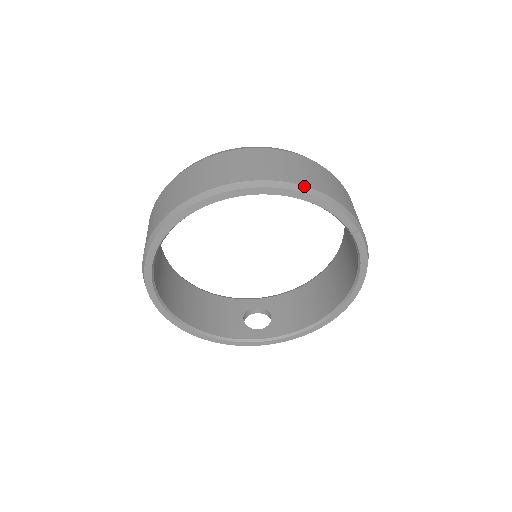
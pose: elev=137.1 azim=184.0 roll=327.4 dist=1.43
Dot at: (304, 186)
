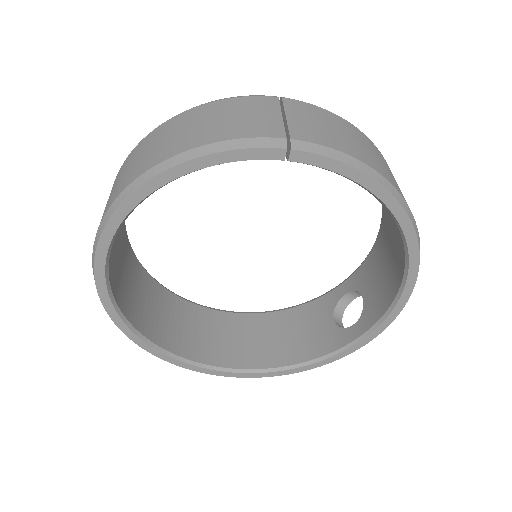
Dot at: (160, 163)
